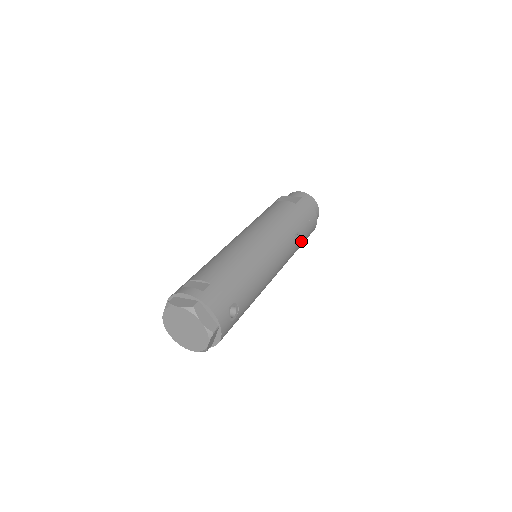
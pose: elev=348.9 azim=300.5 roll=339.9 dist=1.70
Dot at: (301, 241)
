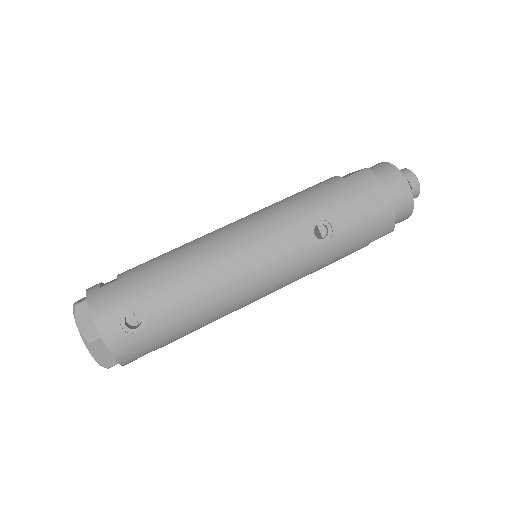
Dot at: (338, 236)
